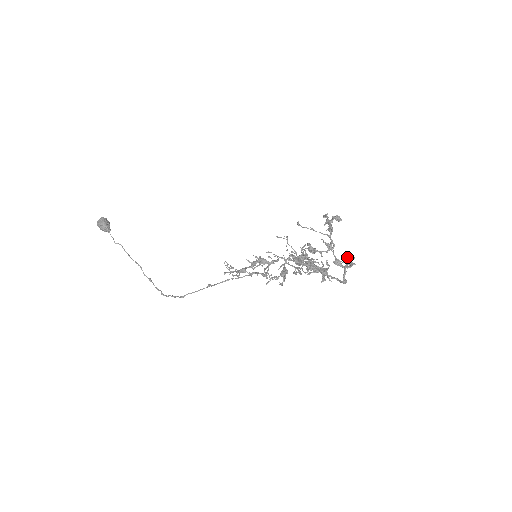
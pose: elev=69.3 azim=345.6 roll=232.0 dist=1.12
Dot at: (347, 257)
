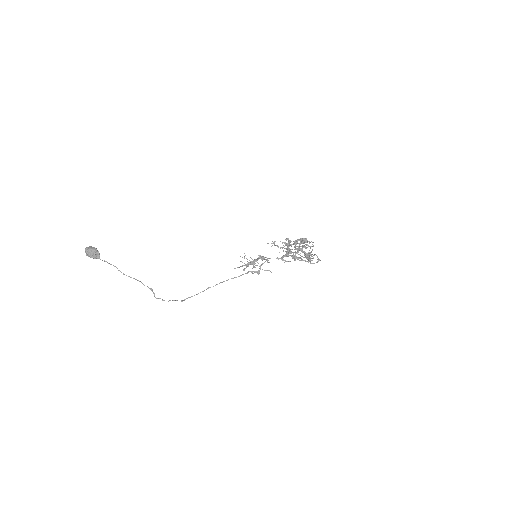
Dot at: occluded
